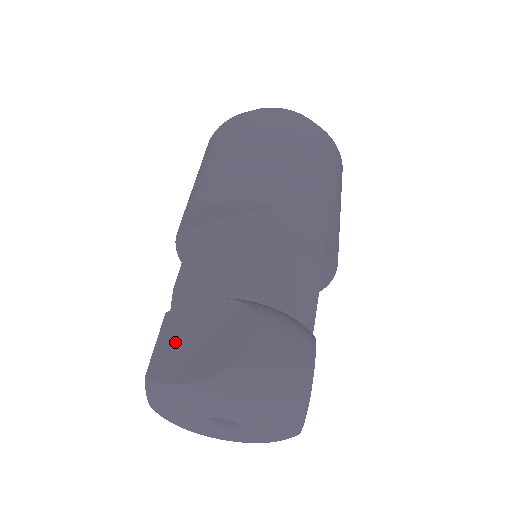
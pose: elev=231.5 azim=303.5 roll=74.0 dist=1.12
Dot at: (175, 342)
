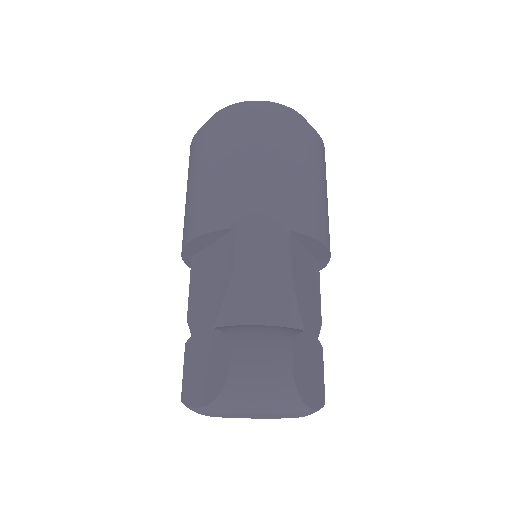
Dot at: (192, 370)
